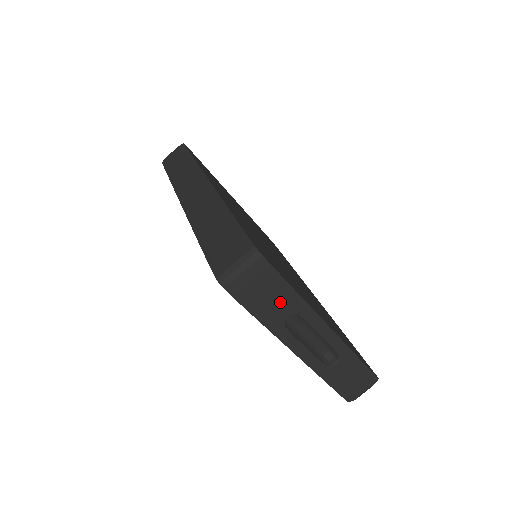
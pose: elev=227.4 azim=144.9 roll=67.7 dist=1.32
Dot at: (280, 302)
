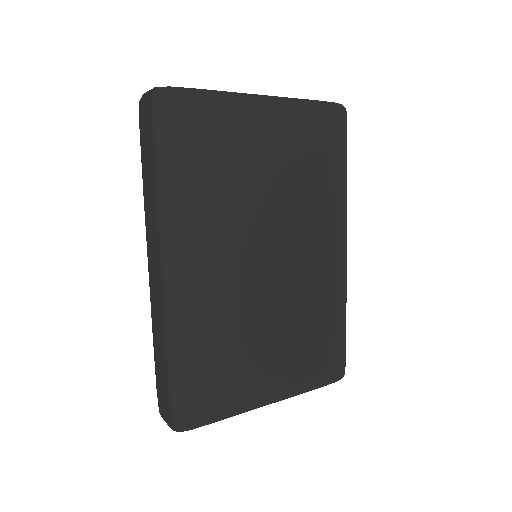
Dot at: occluded
